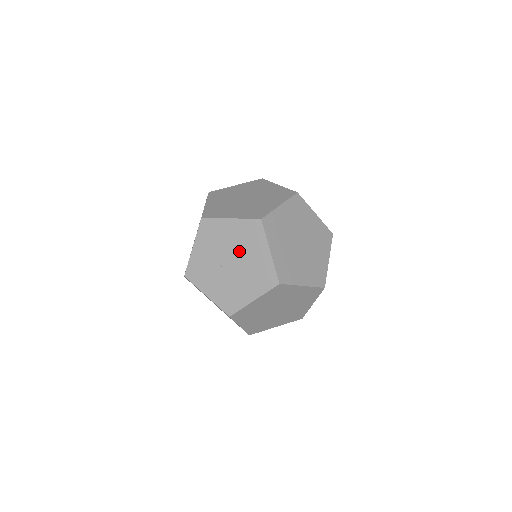
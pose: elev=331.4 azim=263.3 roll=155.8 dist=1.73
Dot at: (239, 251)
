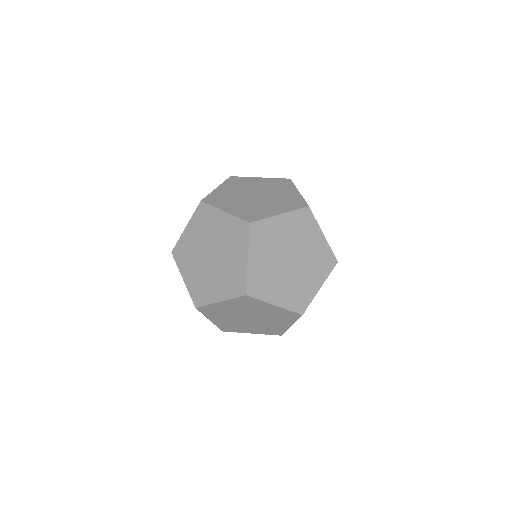
Dot at: occluded
